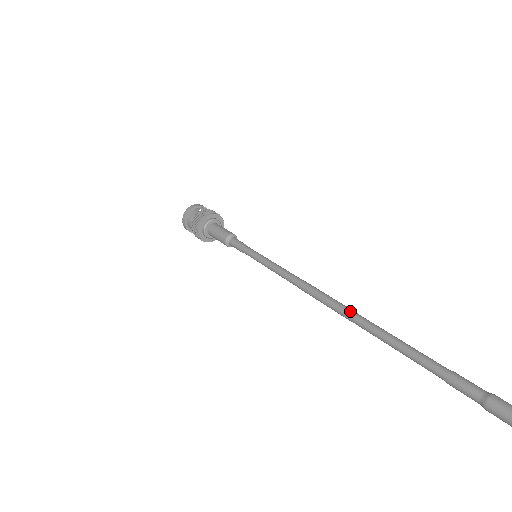
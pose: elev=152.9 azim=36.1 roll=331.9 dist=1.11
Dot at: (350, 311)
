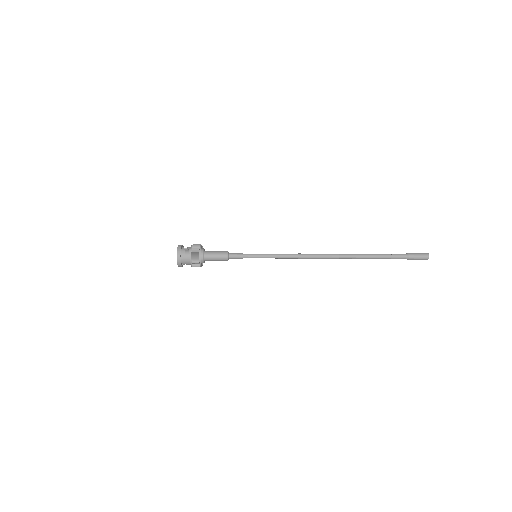
Dot at: (336, 254)
